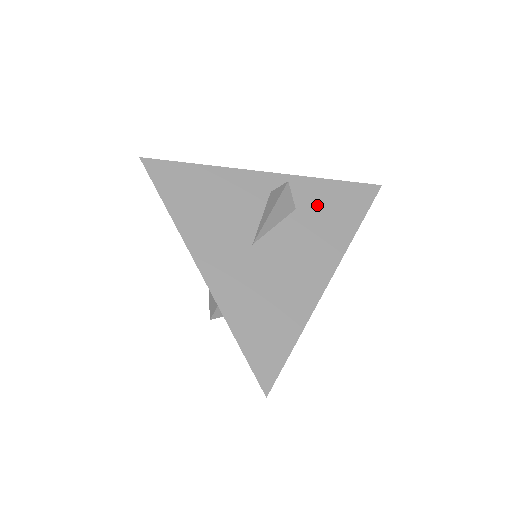
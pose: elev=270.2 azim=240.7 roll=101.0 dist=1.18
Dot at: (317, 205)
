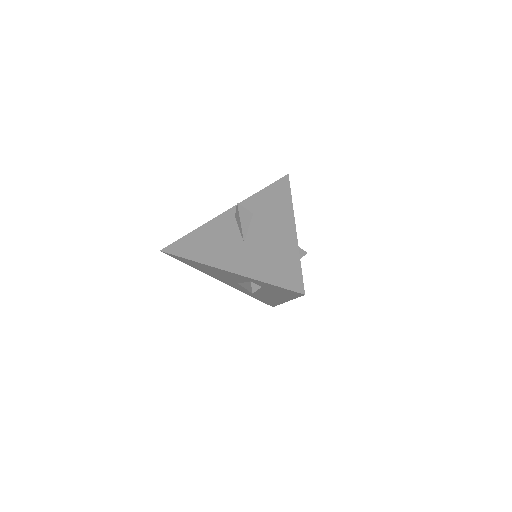
Dot at: (263, 205)
